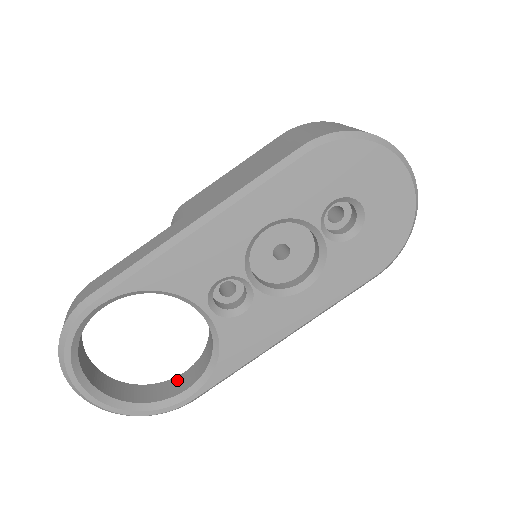
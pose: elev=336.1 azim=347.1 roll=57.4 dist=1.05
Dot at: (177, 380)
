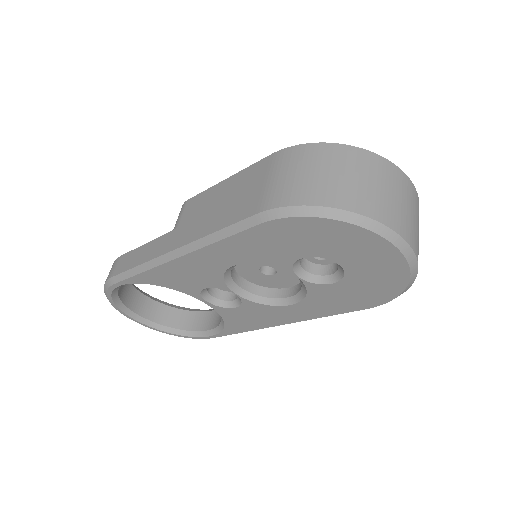
Dot at: (207, 315)
